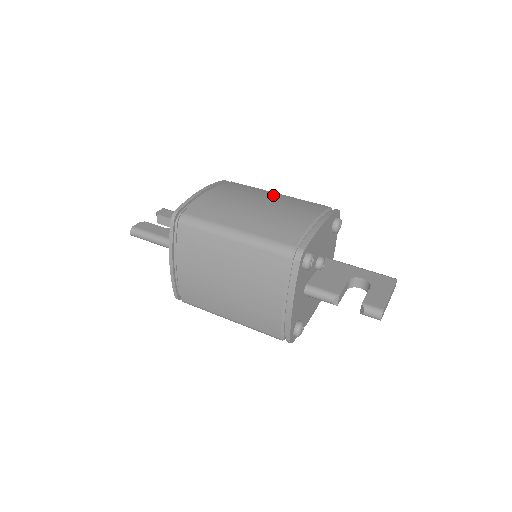
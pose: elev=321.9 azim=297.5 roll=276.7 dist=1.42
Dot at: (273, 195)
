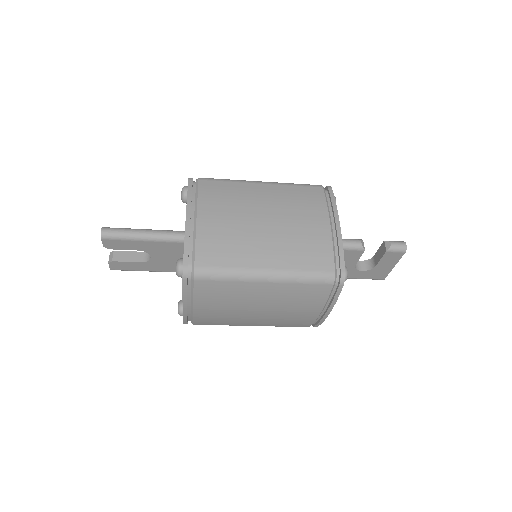
Dot at: occluded
